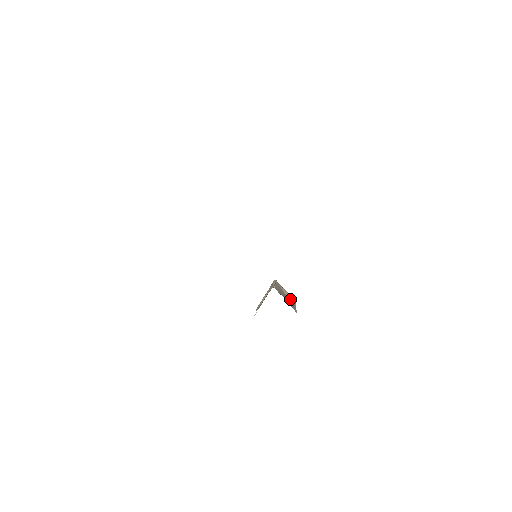
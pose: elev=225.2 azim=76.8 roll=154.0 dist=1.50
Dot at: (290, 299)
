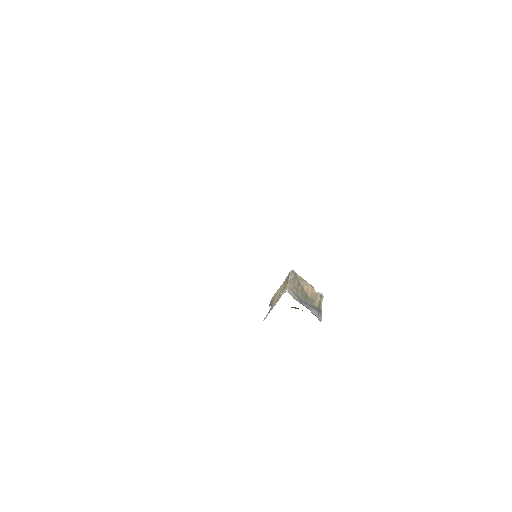
Dot at: (314, 295)
